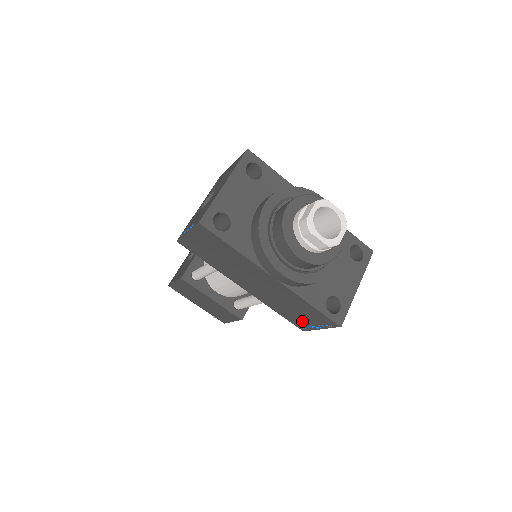
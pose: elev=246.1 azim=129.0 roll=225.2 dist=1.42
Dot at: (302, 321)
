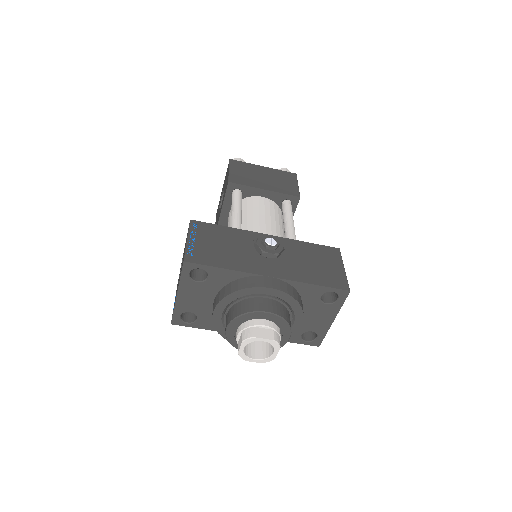
Dot at: occluded
